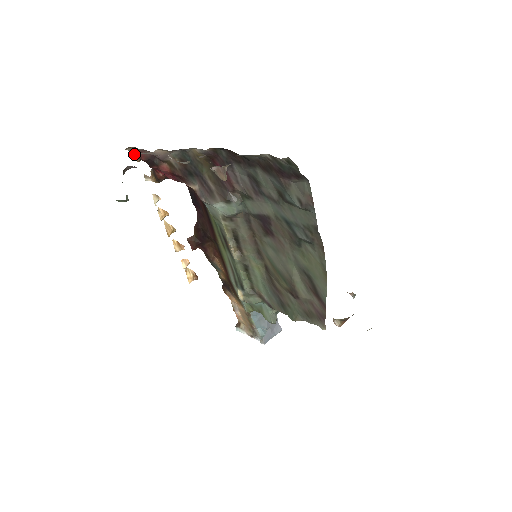
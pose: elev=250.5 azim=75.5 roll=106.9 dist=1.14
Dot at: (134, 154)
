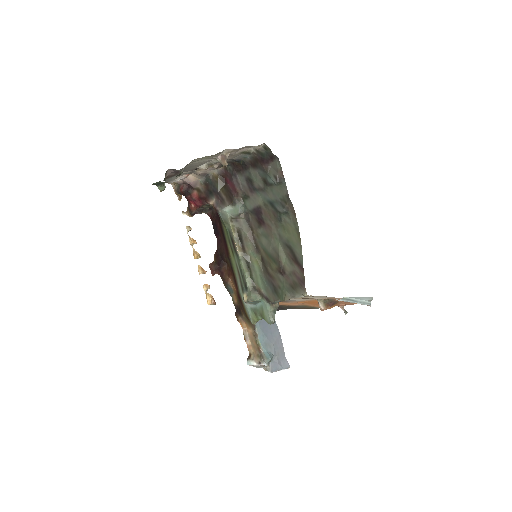
Dot at: (177, 190)
